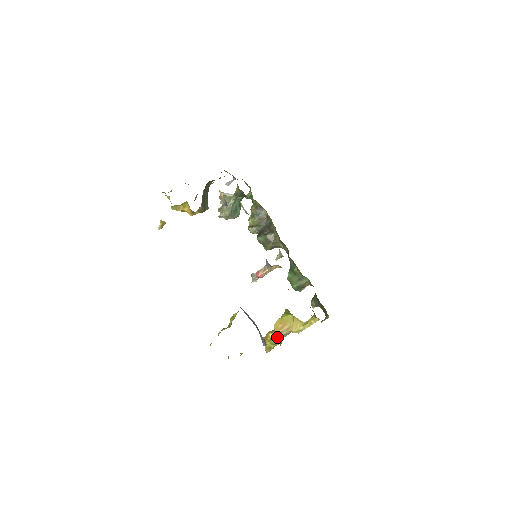
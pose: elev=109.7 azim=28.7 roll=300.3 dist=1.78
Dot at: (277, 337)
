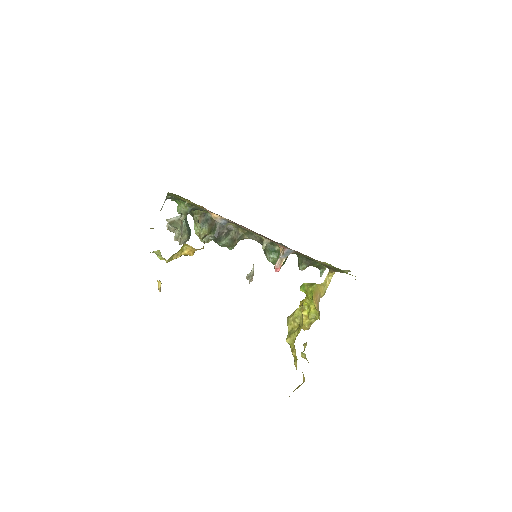
Dot at: (317, 309)
